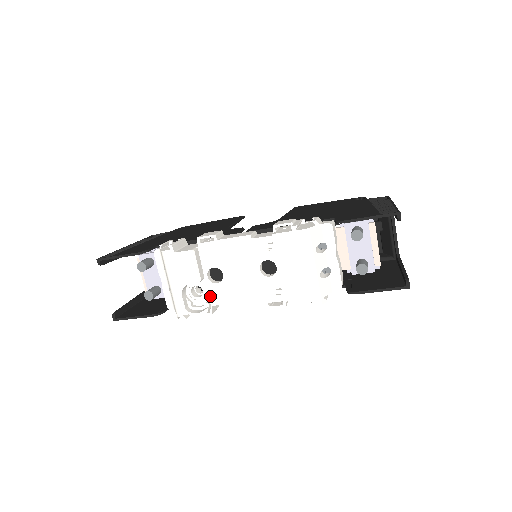
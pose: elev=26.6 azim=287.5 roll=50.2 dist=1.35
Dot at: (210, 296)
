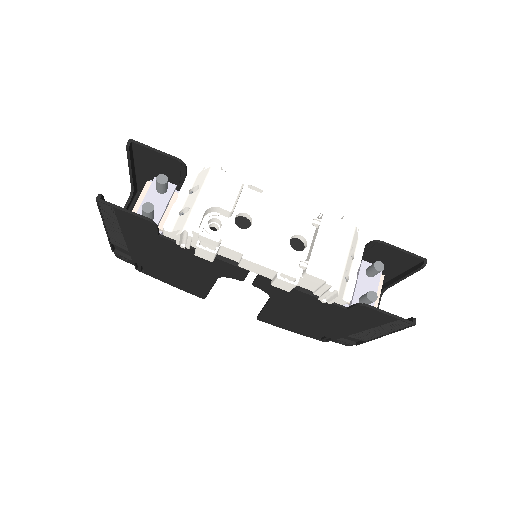
Dot at: (226, 235)
